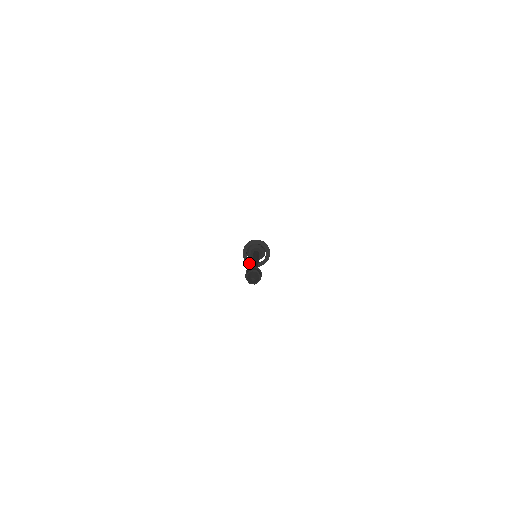
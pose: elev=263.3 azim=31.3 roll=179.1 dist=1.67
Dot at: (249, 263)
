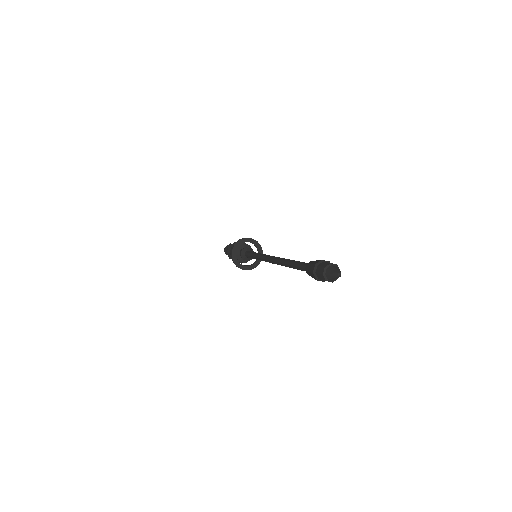
Dot at: (238, 265)
